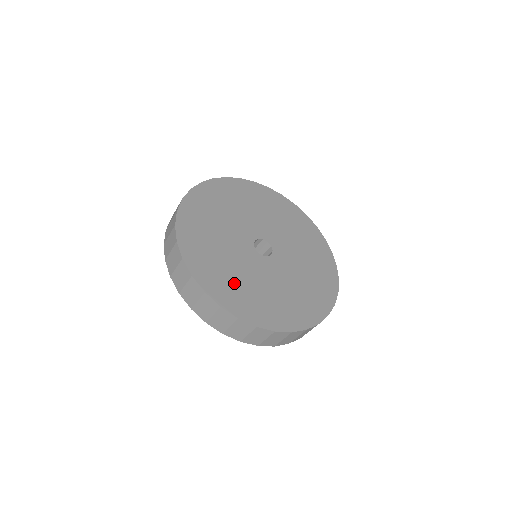
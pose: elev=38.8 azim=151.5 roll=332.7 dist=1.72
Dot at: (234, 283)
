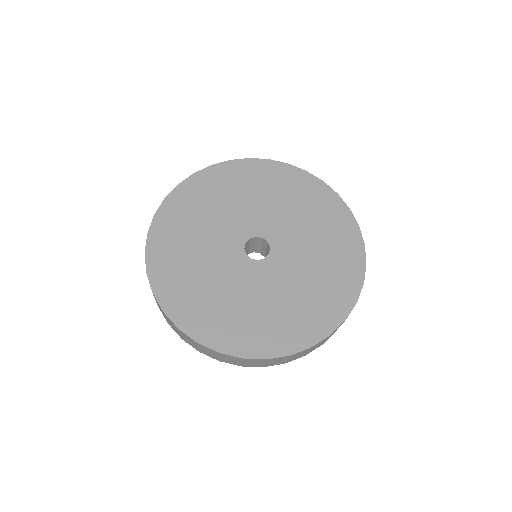
Dot at: (260, 320)
